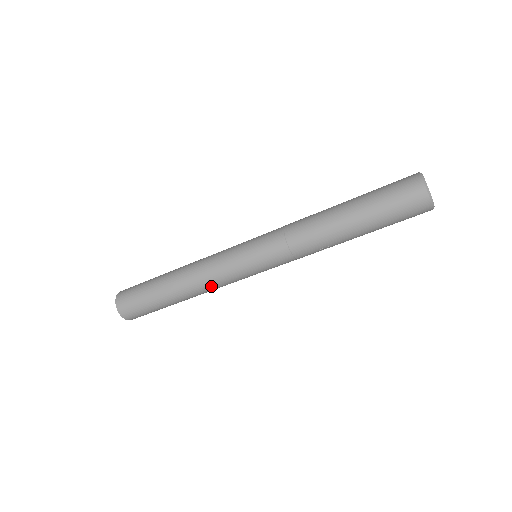
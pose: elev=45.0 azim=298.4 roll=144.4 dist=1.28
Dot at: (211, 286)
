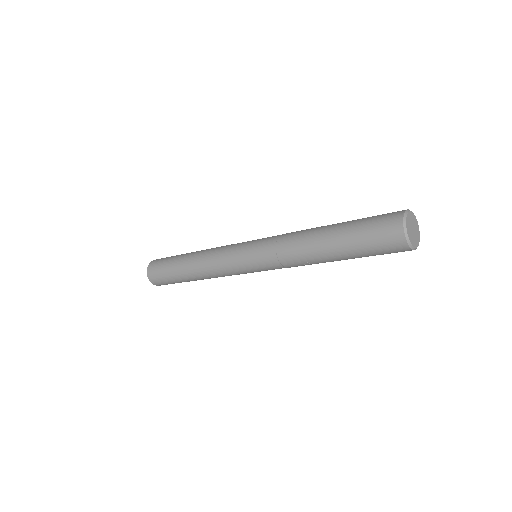
Dot at: (214, 272)
